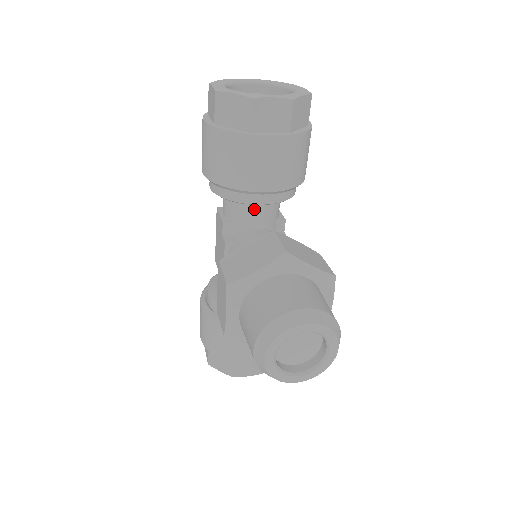
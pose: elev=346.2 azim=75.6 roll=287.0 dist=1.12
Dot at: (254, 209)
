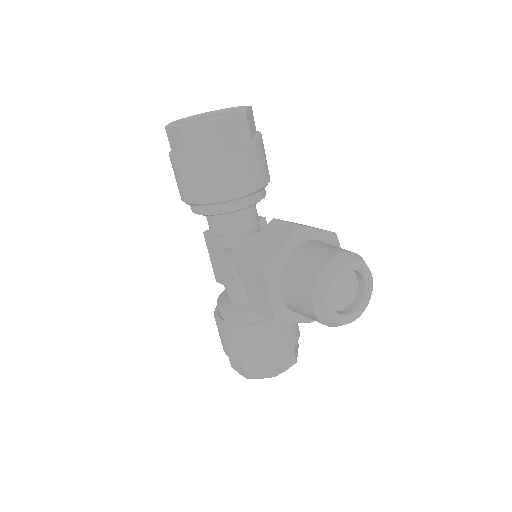
Dot at: (241, 215)
